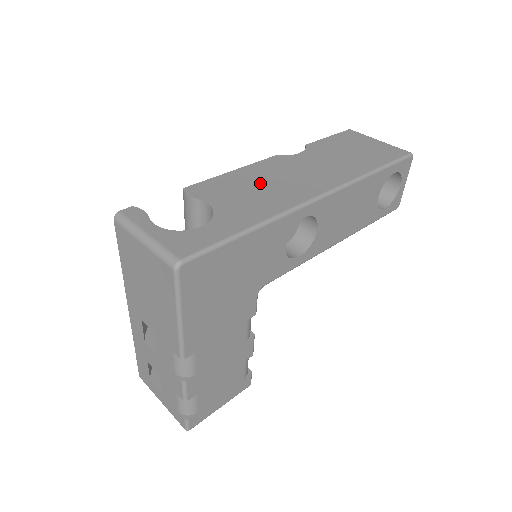
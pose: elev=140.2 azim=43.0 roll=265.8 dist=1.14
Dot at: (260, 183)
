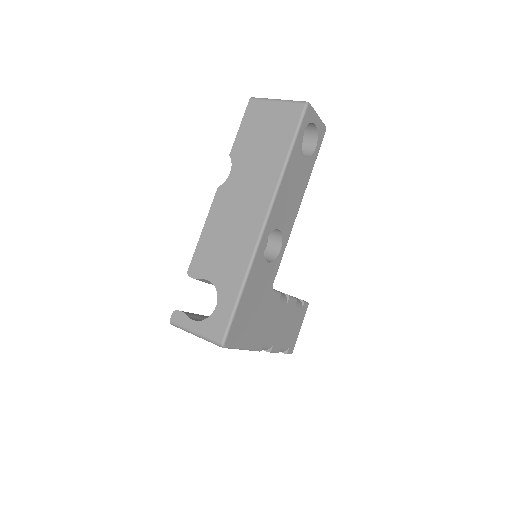
Dot at: (224, 234)
